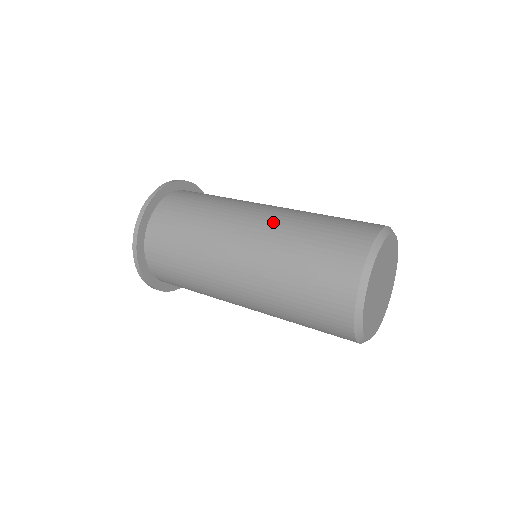
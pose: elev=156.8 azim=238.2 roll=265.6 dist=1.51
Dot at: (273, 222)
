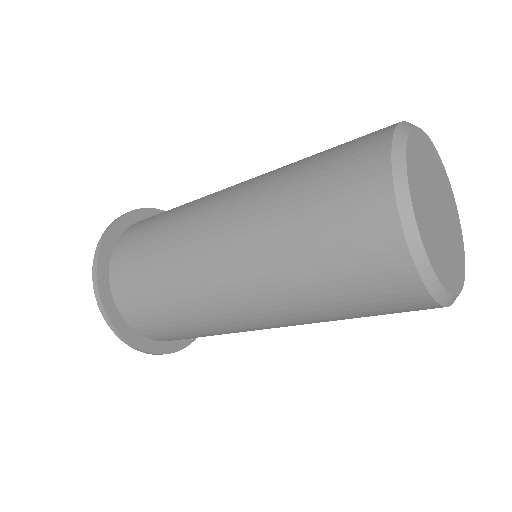
Dot at: occluded
